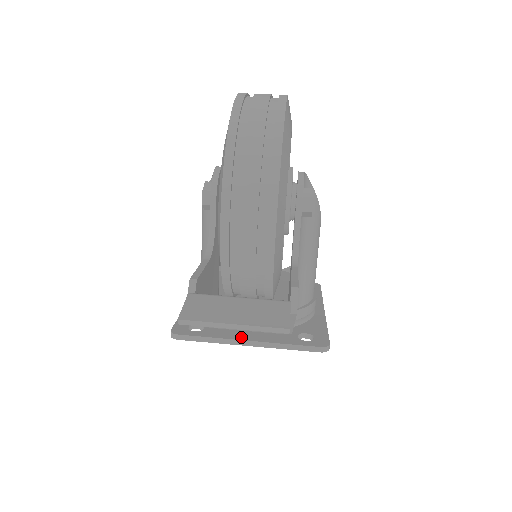
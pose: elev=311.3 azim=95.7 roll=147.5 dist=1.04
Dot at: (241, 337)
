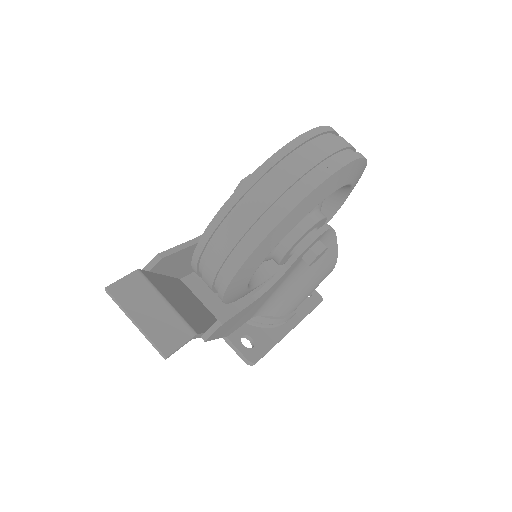
Dot at: occluded
